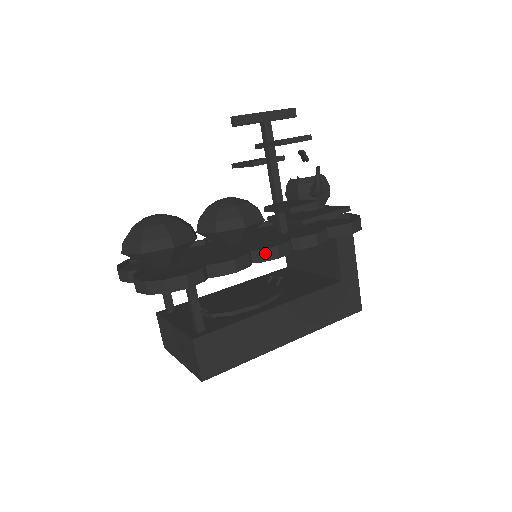
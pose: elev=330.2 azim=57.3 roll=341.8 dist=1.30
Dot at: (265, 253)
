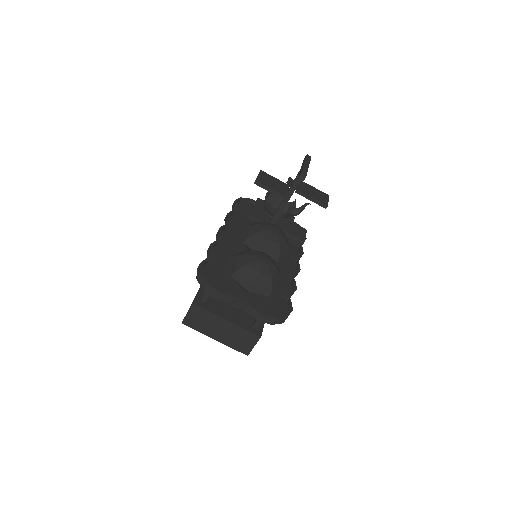
Dot at: (296, 275)
